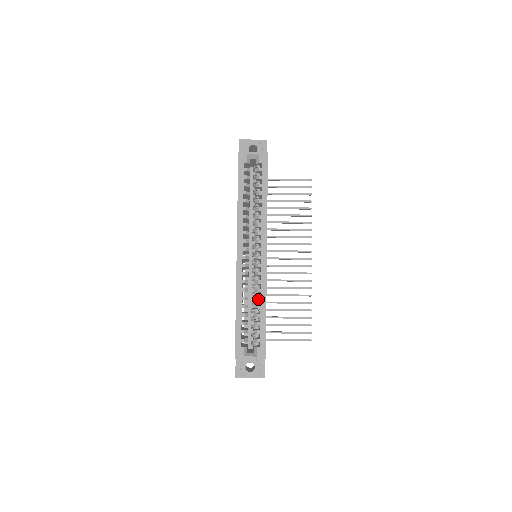
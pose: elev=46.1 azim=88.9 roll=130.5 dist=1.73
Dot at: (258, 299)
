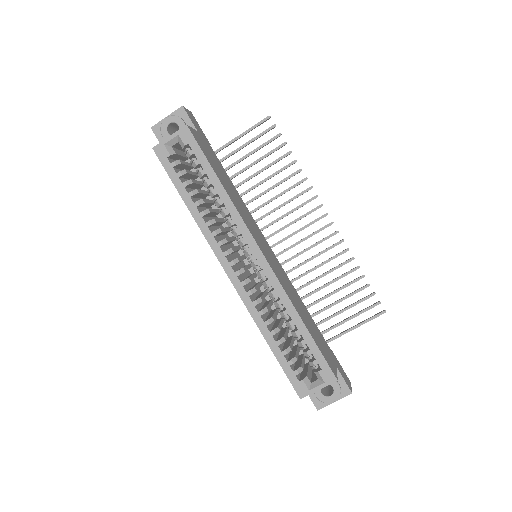
Dot at: (285, 314)
